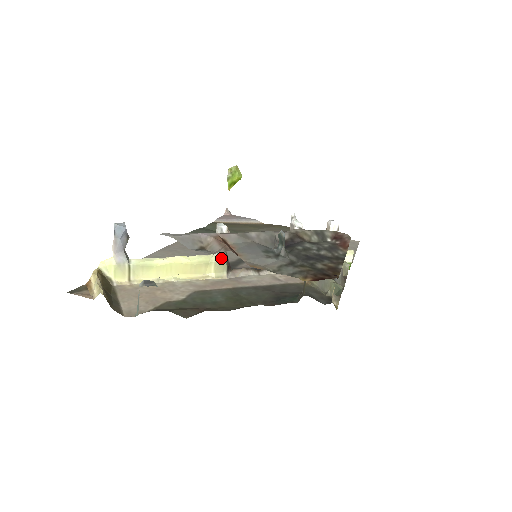
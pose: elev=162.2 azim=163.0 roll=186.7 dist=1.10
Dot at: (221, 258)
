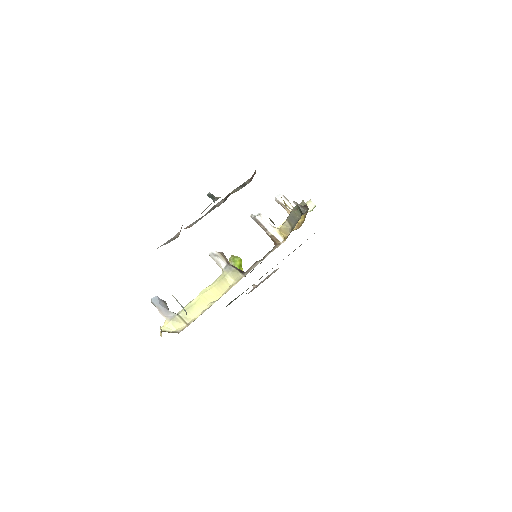
Dot at: (229, 269)
